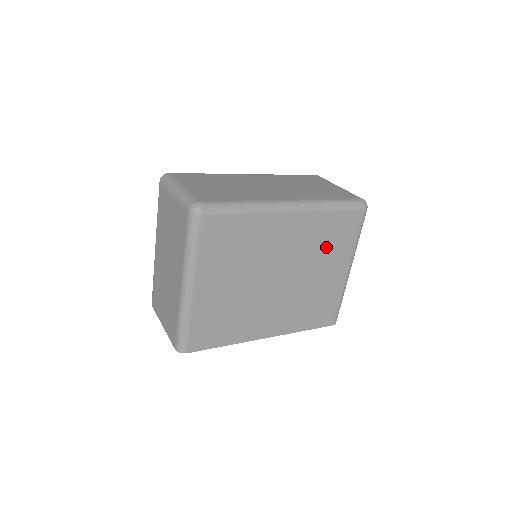
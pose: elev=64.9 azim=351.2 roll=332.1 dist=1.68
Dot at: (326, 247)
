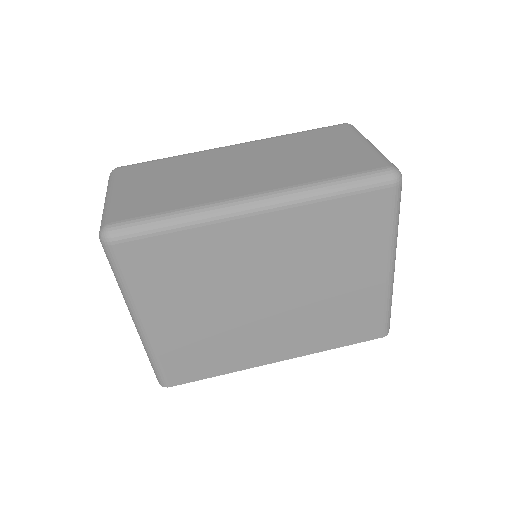
Dot at: (336, 247)
